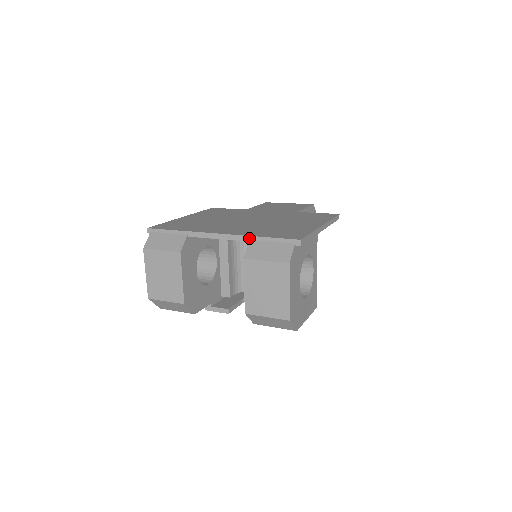
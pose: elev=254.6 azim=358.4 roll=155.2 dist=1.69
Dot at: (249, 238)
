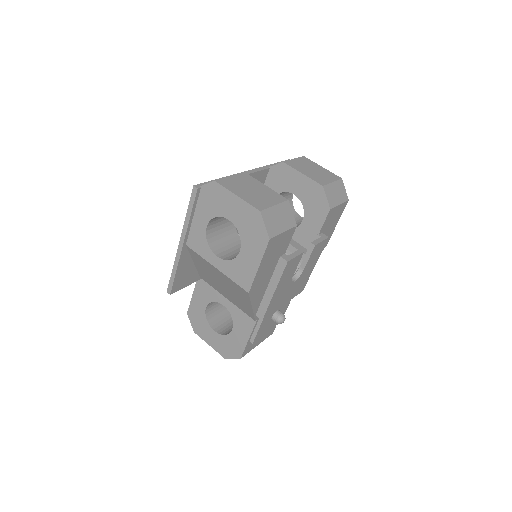
Dot at: (267, 166)
